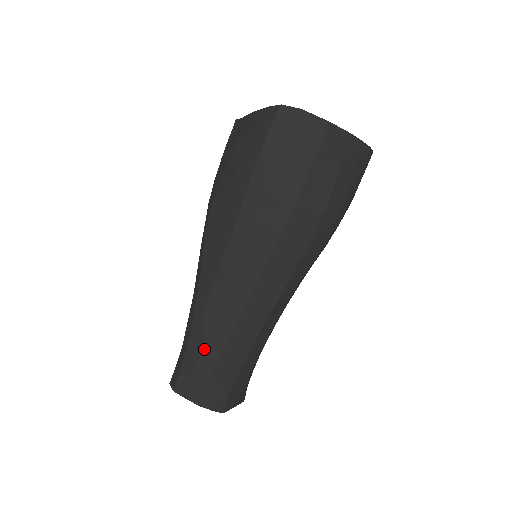
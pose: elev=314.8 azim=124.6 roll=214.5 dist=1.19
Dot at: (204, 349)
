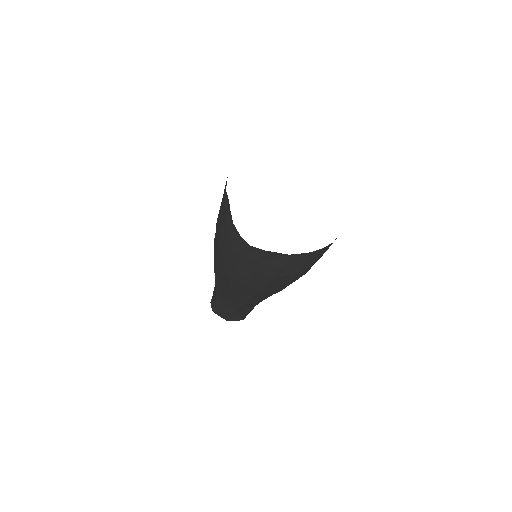
Dot at: (225, 306)
